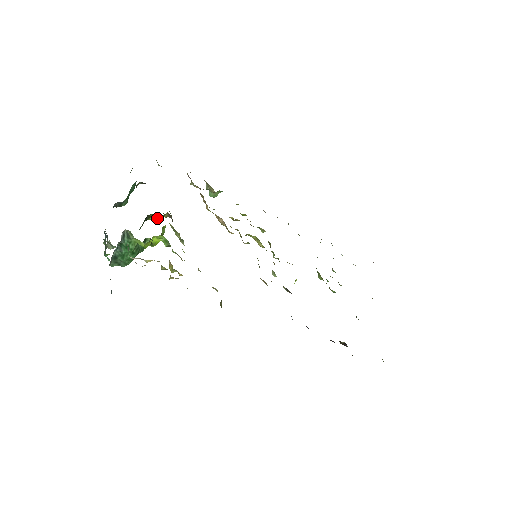
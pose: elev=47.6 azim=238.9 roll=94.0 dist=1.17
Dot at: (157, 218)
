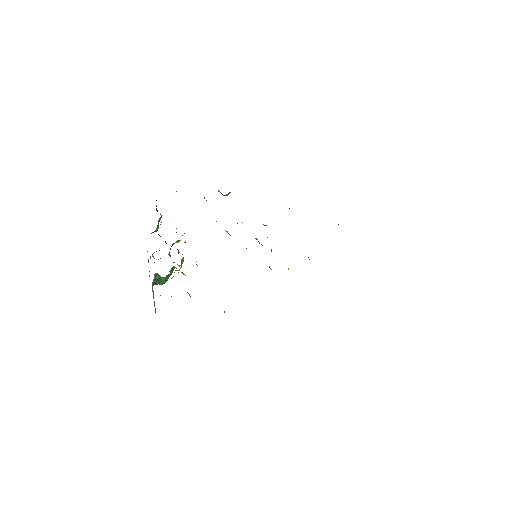
Dot at: occluded
